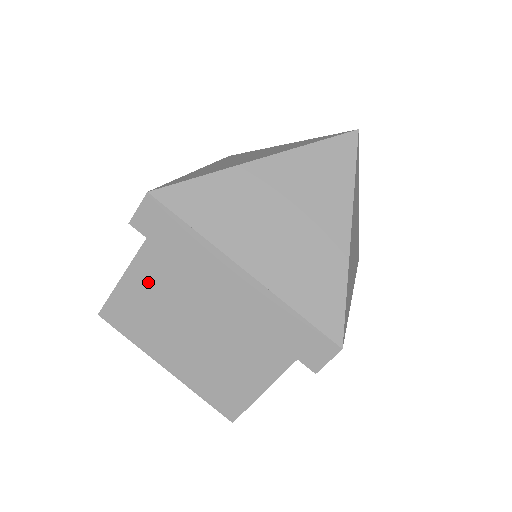
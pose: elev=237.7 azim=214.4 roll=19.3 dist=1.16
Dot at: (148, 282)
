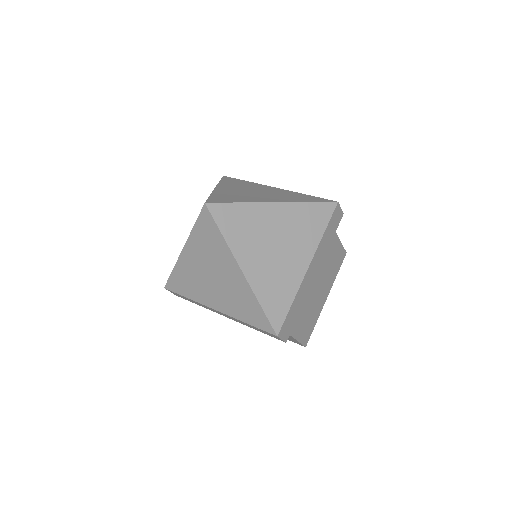
Dot at: occluded
